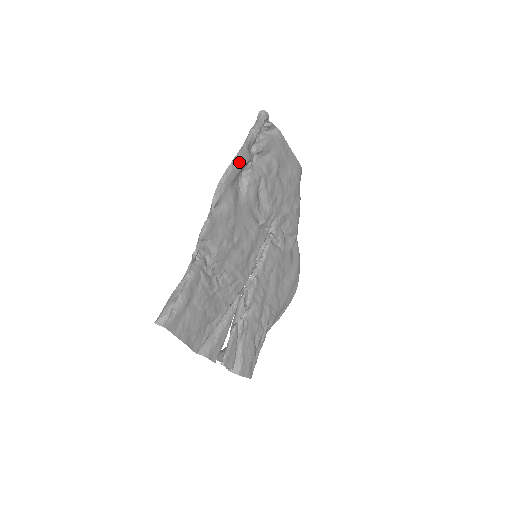
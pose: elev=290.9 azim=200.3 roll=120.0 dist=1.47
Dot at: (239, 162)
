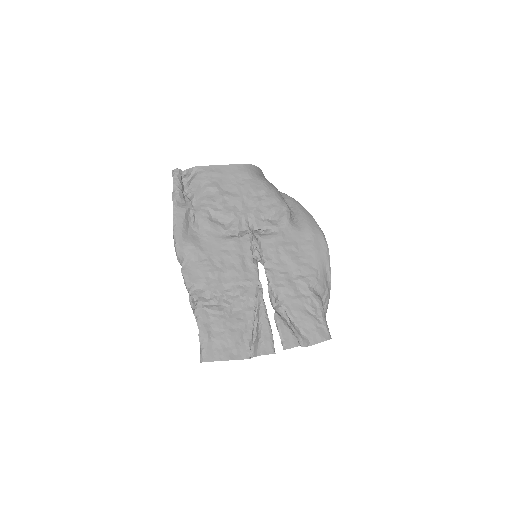
Dot at: (178, 220)
